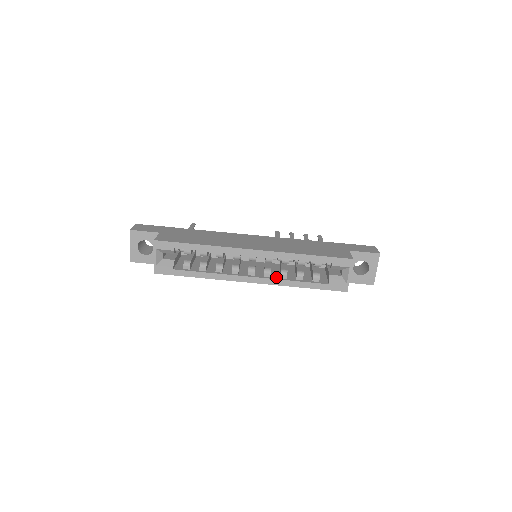
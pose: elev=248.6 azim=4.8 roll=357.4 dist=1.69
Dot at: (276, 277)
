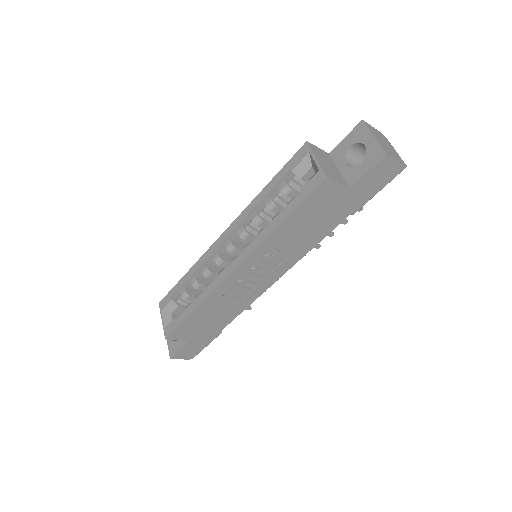
Dot at: occluded
